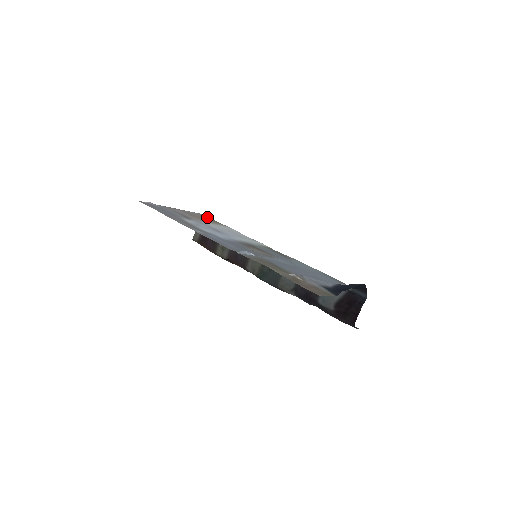
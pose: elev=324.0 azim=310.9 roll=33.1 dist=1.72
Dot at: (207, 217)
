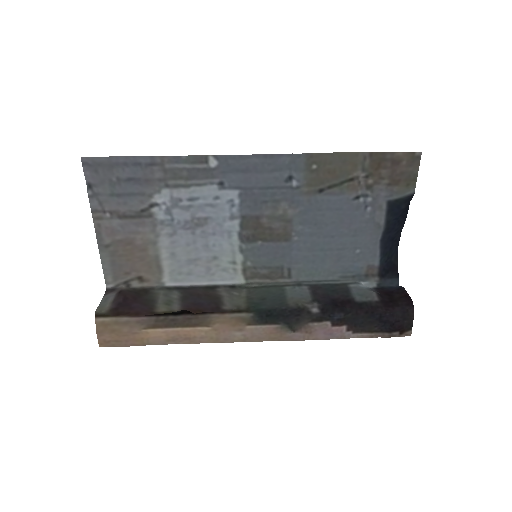
Dot at: (123, 282)
